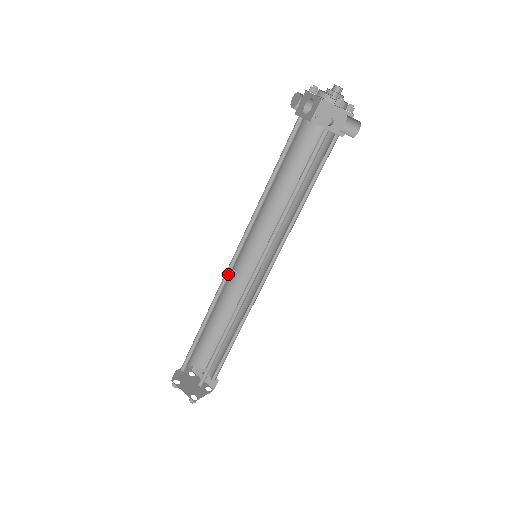
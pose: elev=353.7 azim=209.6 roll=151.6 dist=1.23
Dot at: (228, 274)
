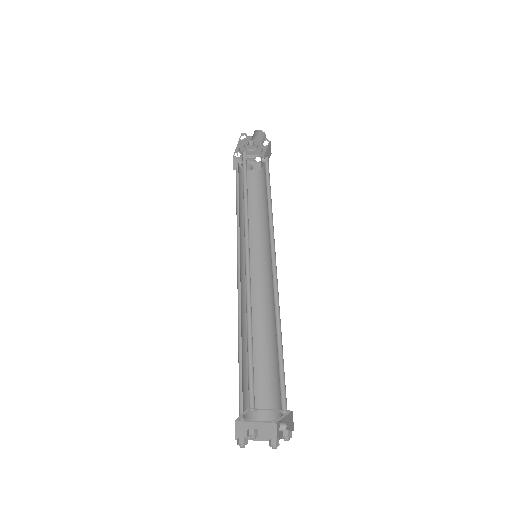
Dot at: (242, 286)
